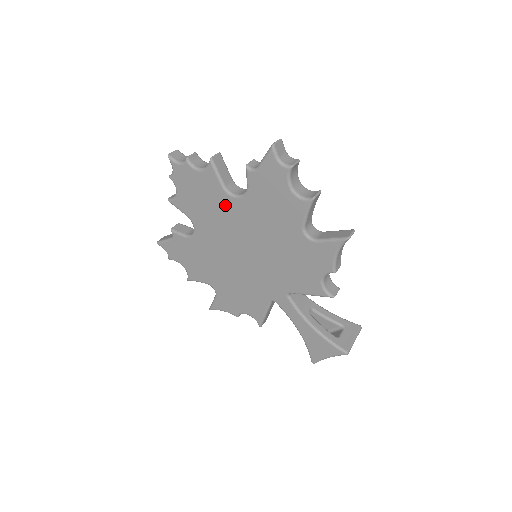
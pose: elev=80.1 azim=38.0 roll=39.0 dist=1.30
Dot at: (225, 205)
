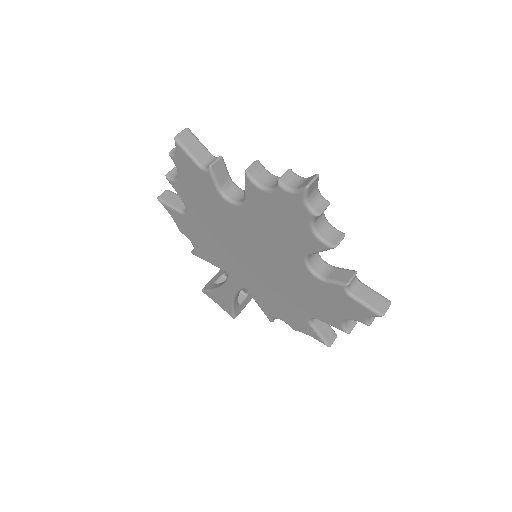
Dot at: (290, 252)
